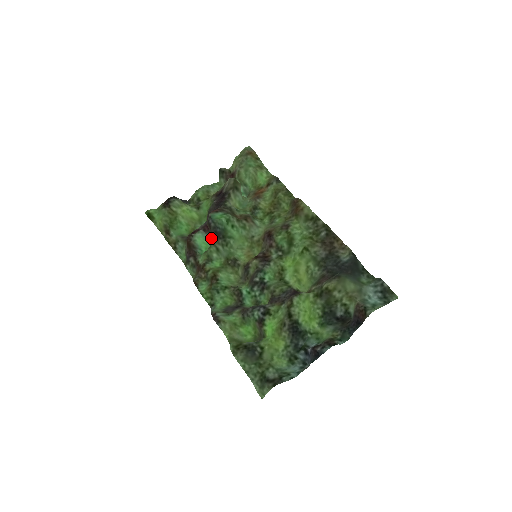
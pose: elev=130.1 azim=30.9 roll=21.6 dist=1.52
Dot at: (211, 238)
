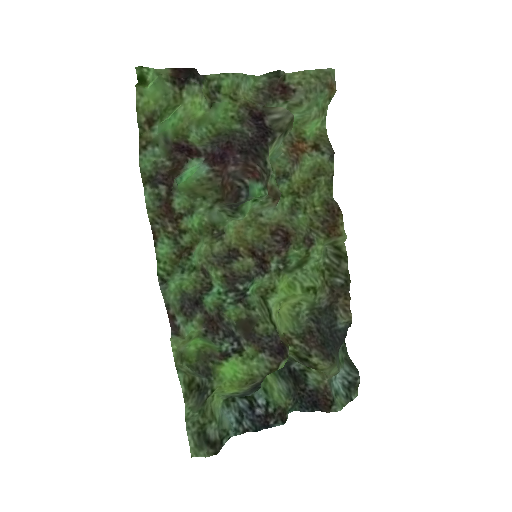
Dot at: (215, 190)
